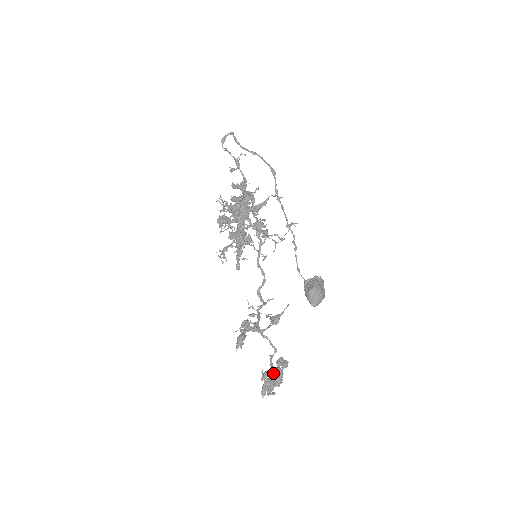
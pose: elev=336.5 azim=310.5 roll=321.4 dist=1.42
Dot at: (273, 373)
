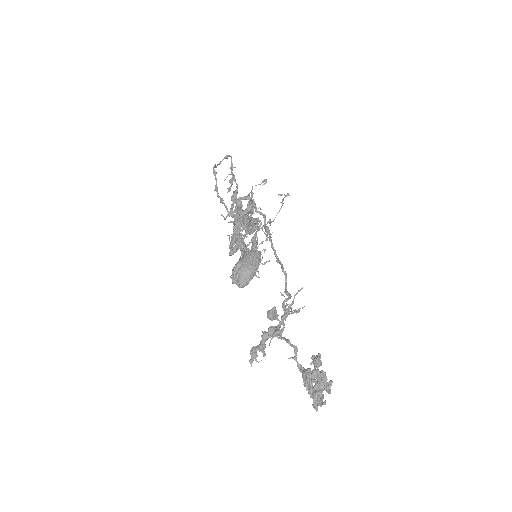
Dot at: (303, 378)
